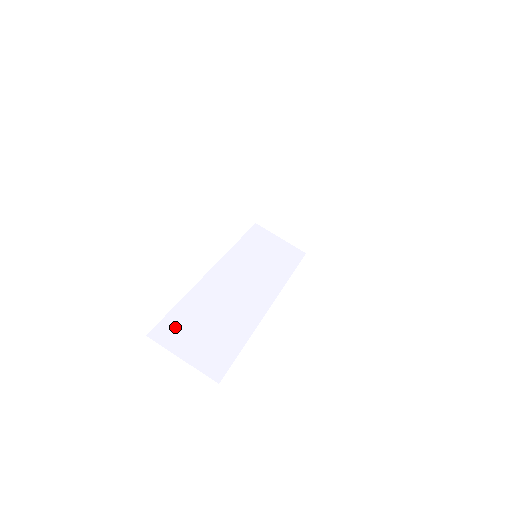
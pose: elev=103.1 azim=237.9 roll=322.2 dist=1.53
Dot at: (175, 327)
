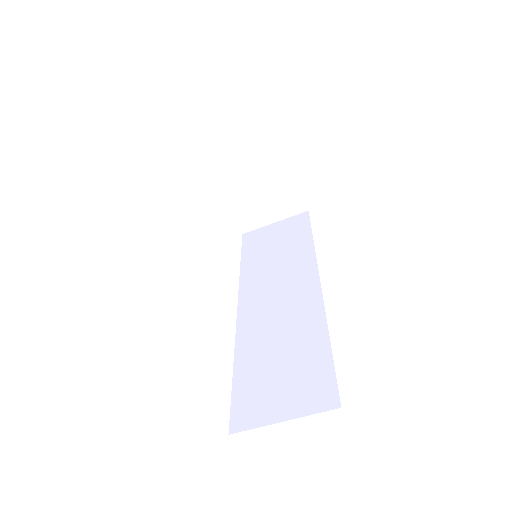
Dot at: (249, 397)
